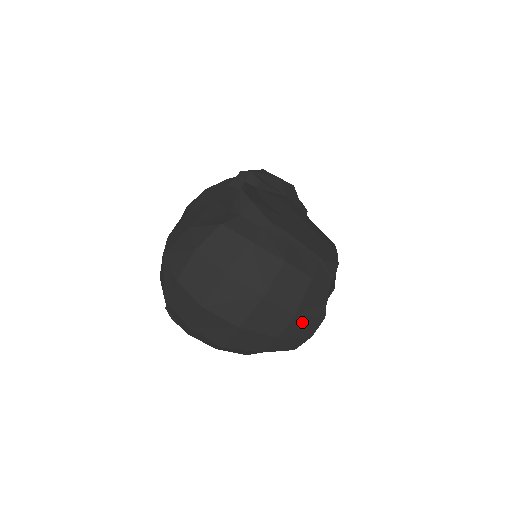
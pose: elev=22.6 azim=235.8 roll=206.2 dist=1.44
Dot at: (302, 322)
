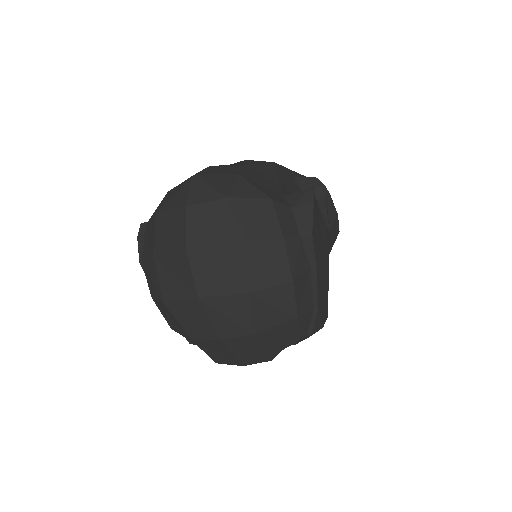
Dot at: (251, 346)
